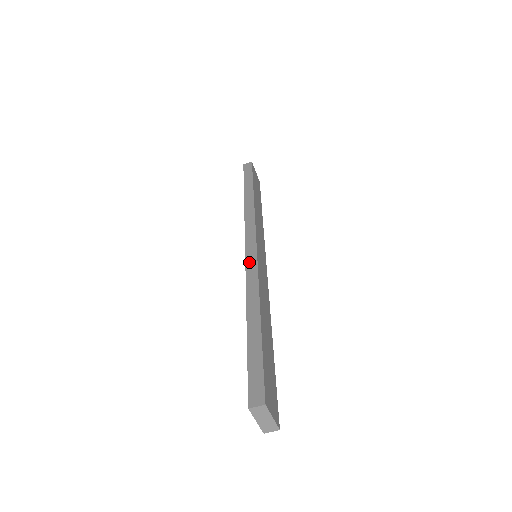
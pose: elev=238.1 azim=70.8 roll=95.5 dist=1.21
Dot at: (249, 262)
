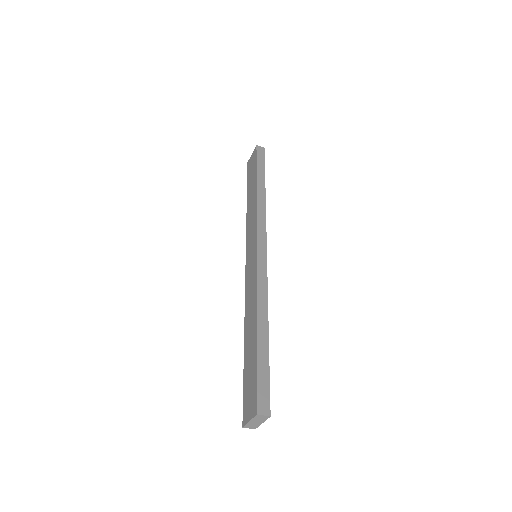
Dot at: (260, 267)
